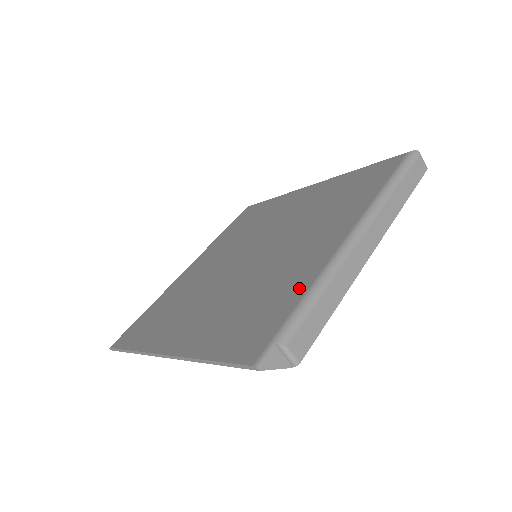
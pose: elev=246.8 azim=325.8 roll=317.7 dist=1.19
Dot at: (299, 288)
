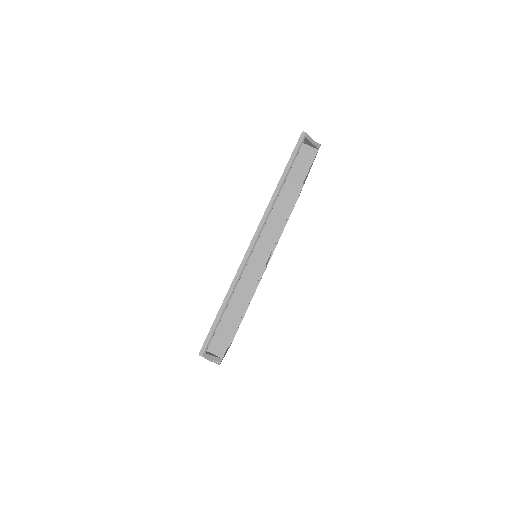
Dot at: occluded
